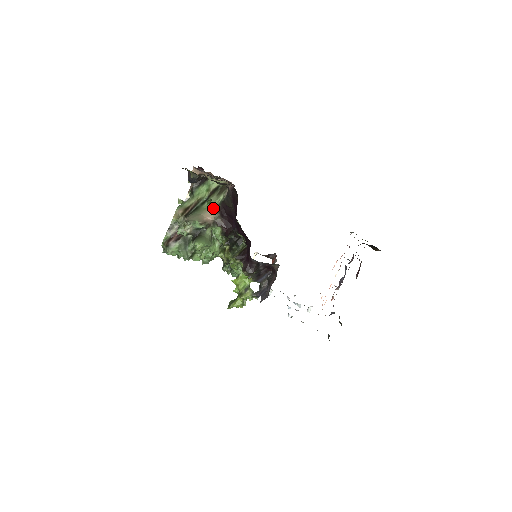
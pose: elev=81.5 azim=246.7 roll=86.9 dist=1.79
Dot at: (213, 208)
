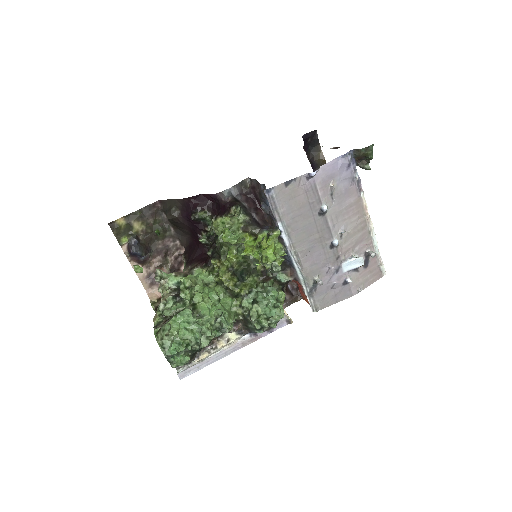
Dot at: occluded
